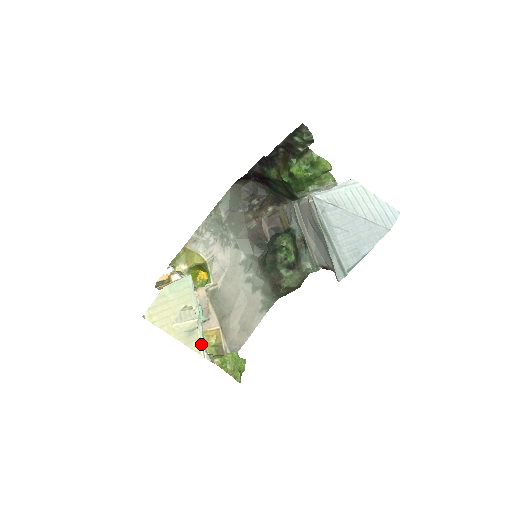
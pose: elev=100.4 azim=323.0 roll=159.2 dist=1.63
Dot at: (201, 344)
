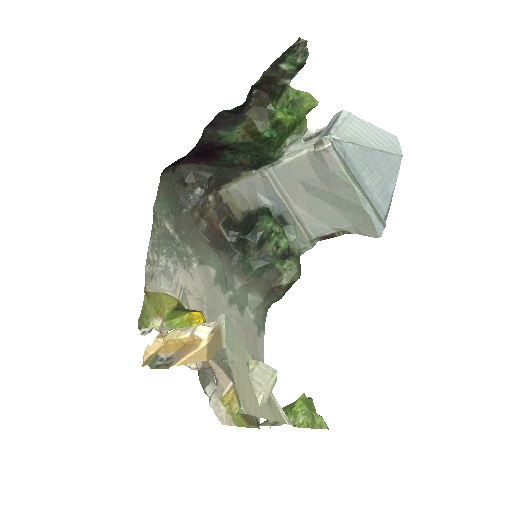
Dot at: (279, 409)
